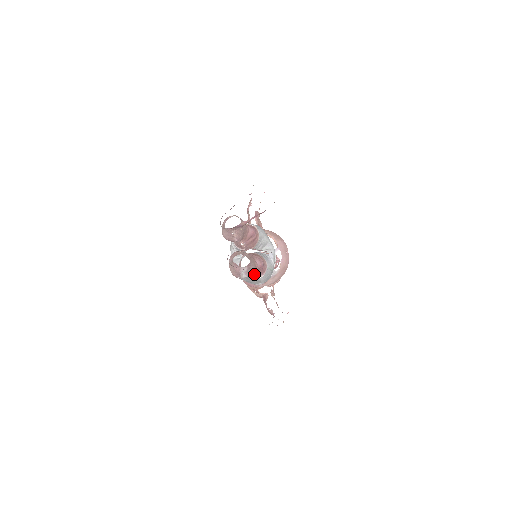
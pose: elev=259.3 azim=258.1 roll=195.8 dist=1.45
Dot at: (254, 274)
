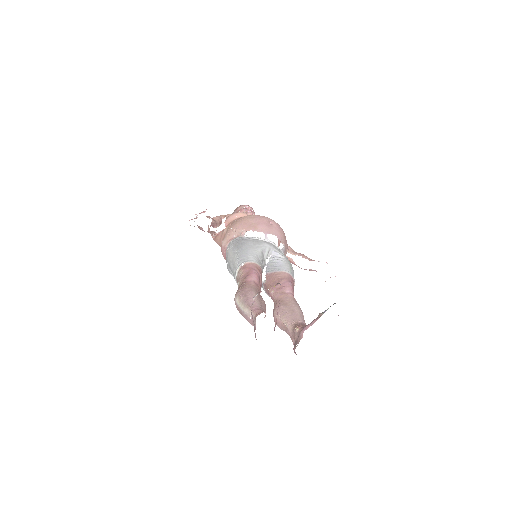
Dot at: occluded
